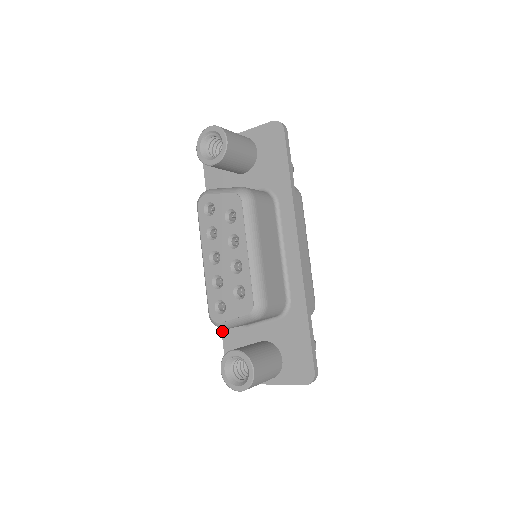
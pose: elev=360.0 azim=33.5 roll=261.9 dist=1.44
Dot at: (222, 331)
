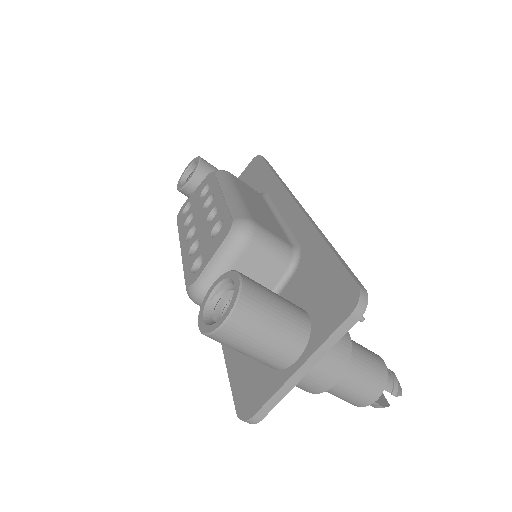
Dot at: (226, 361)
